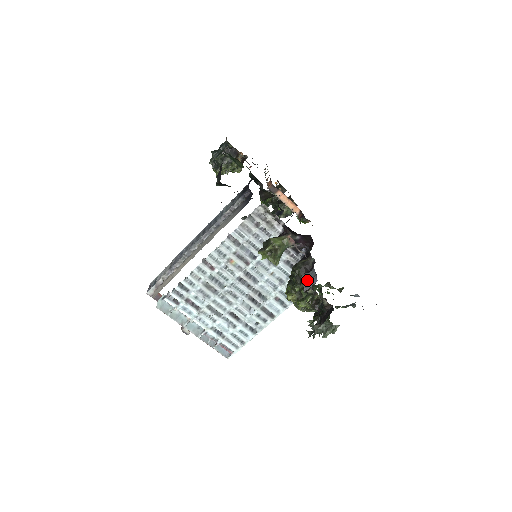
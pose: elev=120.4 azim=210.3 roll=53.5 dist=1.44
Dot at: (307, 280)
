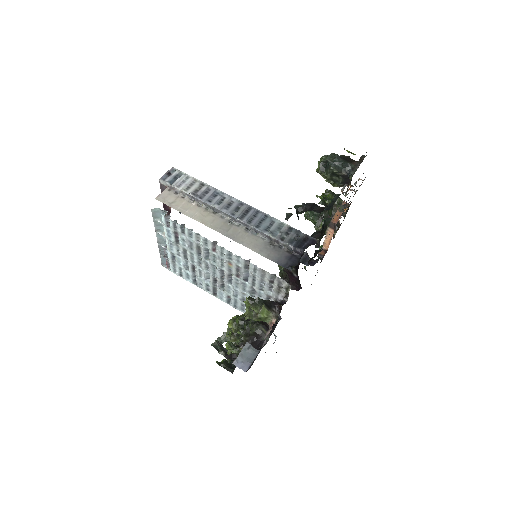
Dot at: (245, 355)
